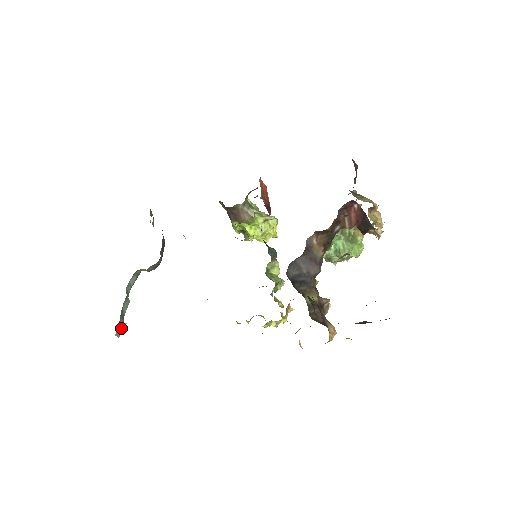
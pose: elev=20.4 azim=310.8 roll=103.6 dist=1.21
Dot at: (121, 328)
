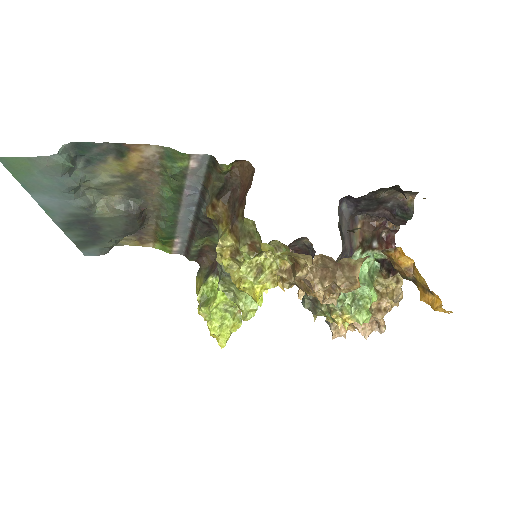
Dot at: (68, 158)
